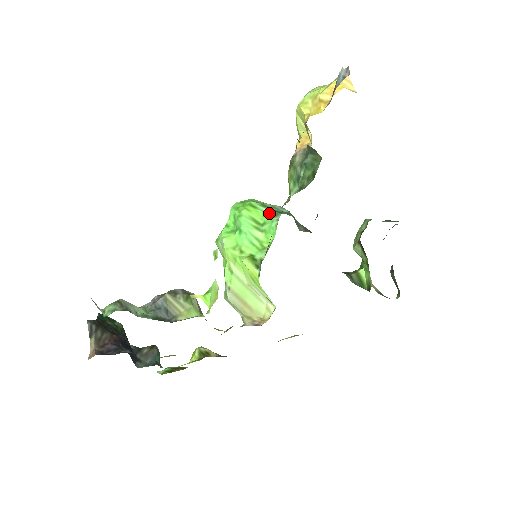
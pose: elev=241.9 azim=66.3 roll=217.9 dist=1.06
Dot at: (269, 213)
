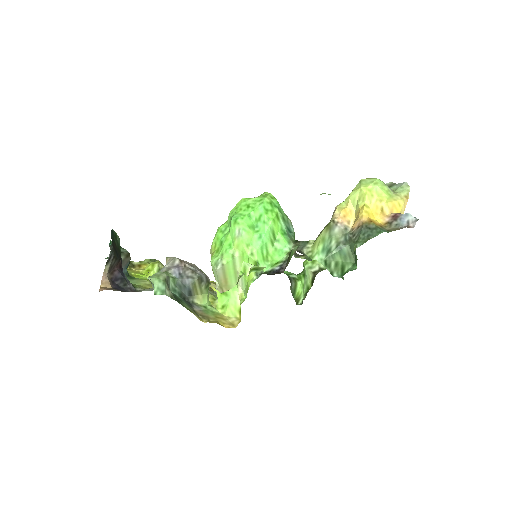
Dot at: (285, 232)
